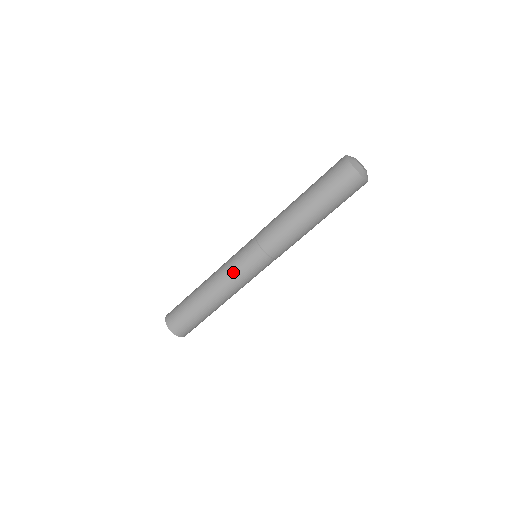
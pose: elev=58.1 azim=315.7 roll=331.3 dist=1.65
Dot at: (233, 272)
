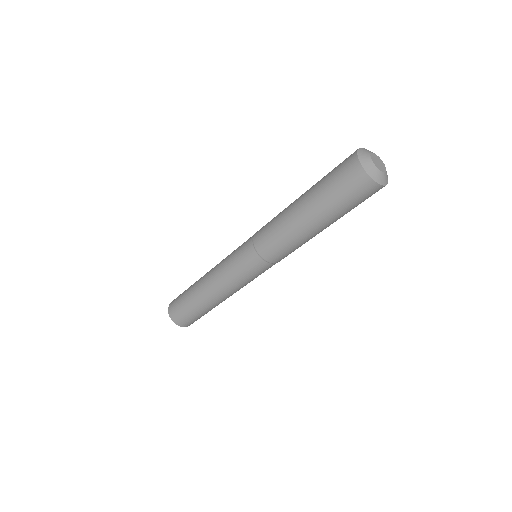
Dot at: (227, 269)
